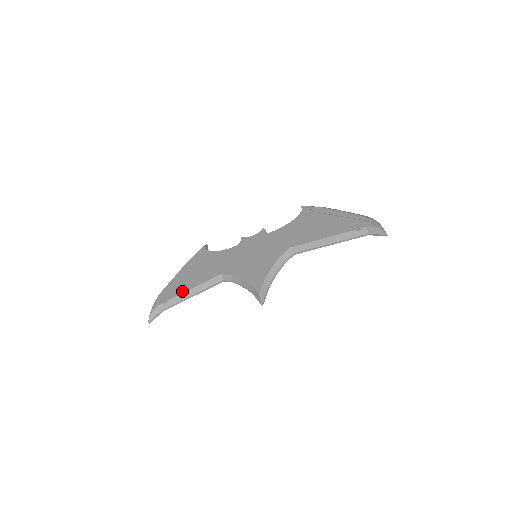
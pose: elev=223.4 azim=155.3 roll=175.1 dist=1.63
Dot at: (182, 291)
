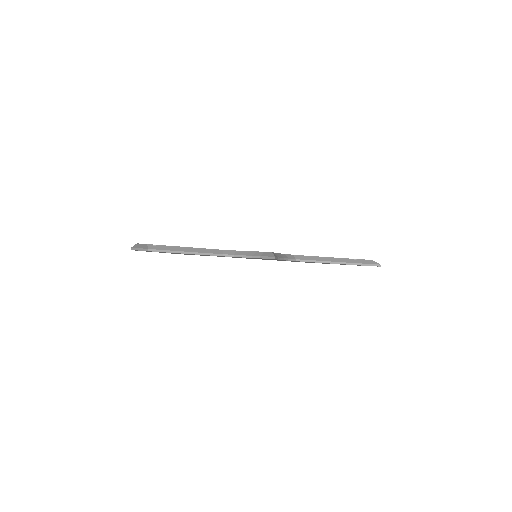
Dot at: (177, 246)
